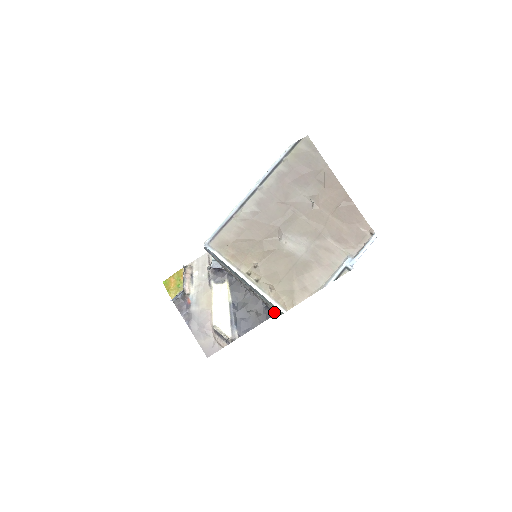
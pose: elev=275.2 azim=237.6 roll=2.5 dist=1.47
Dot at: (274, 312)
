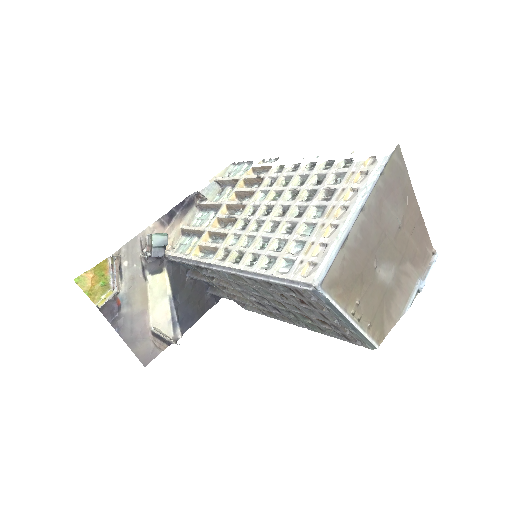
Dot at: (217, 299)
